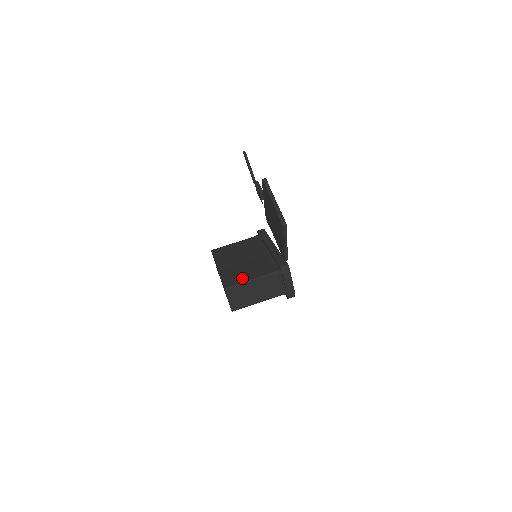
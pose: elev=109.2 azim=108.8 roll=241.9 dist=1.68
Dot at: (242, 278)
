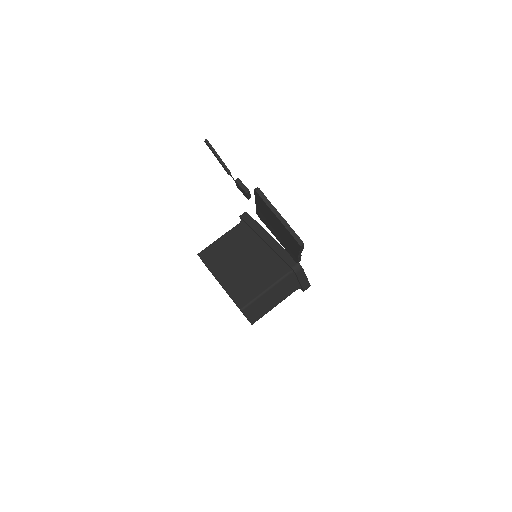
Dot at: (254, 291)
